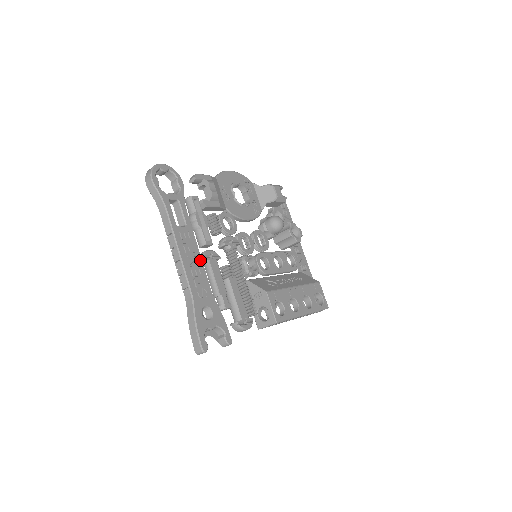
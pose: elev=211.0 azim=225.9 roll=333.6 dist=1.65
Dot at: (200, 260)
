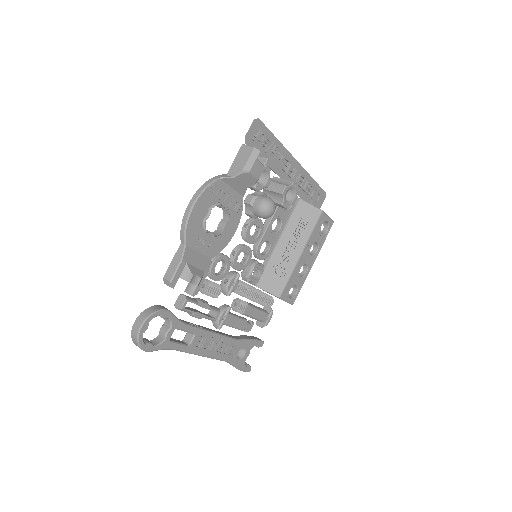
Dot at: (219, 337)
